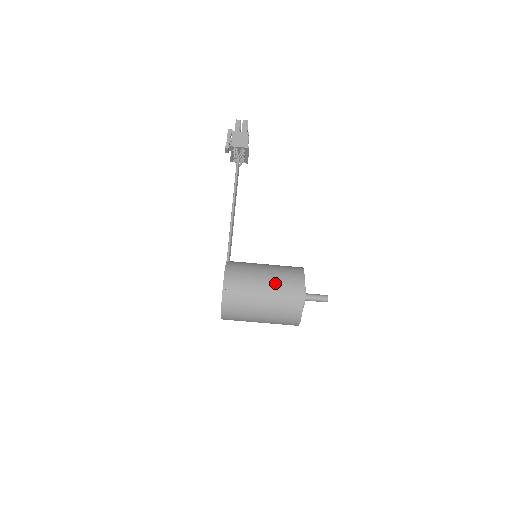
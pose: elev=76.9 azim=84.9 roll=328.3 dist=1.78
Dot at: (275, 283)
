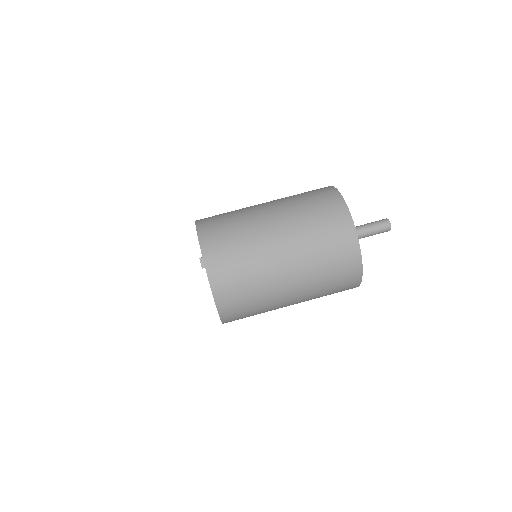
Dot at: occluded
